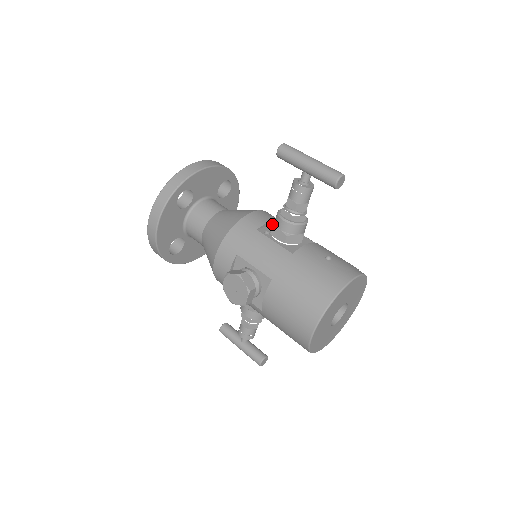
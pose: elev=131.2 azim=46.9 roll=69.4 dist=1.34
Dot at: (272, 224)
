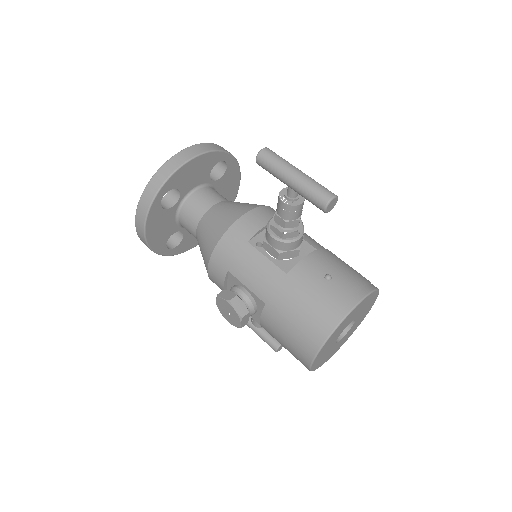
Dot at: occluded
